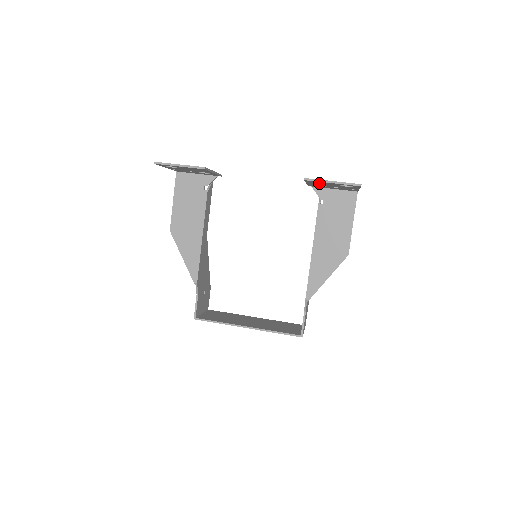
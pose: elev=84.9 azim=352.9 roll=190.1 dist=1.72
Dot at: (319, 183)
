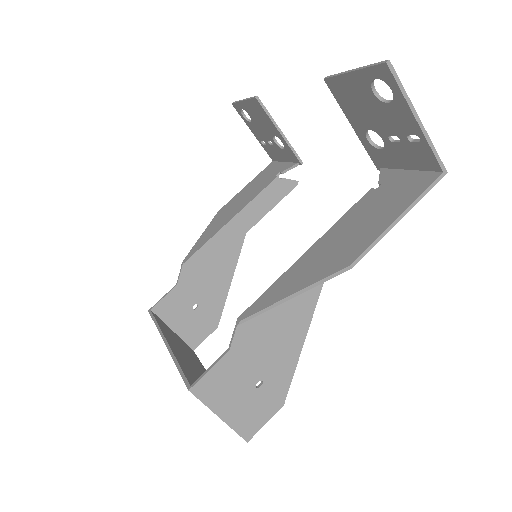
Dot at: (353, 102)
